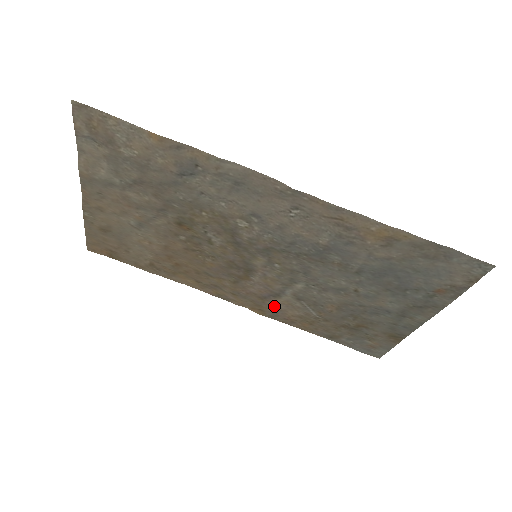
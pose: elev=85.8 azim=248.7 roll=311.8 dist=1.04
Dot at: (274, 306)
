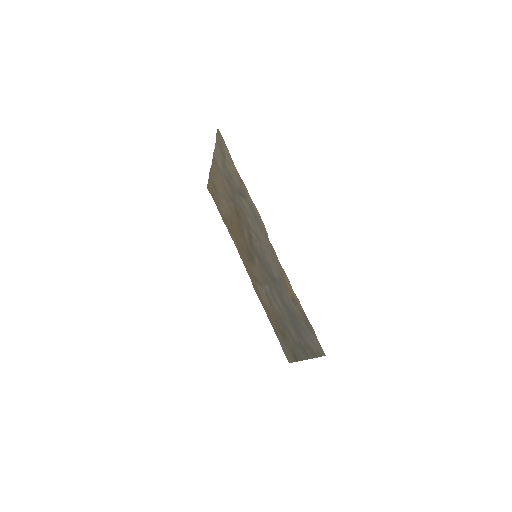
Dot at: (258, 288)
